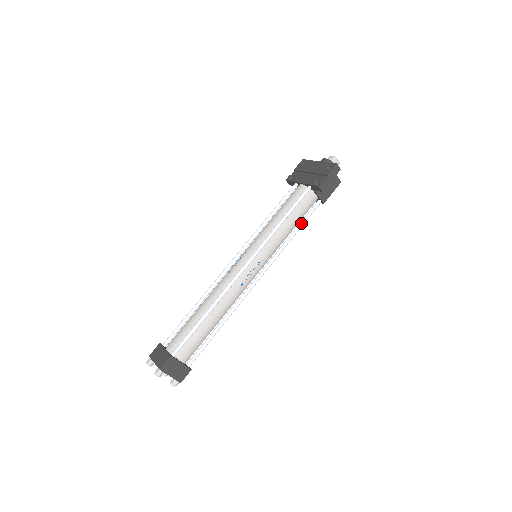
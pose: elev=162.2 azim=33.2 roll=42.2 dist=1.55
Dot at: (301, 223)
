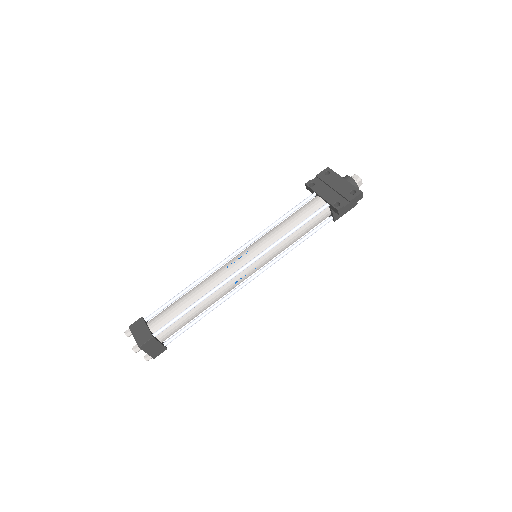
Dot at: (308, 235)
